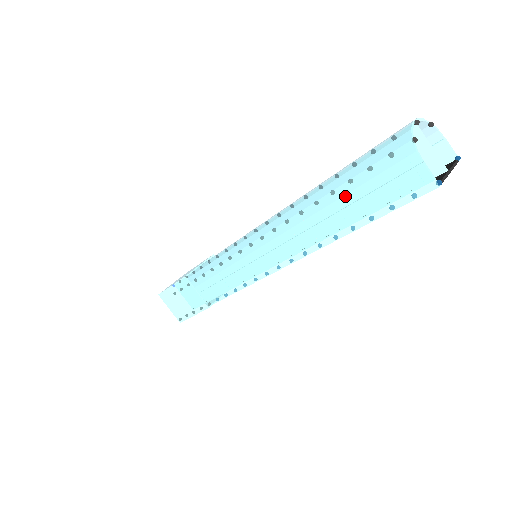
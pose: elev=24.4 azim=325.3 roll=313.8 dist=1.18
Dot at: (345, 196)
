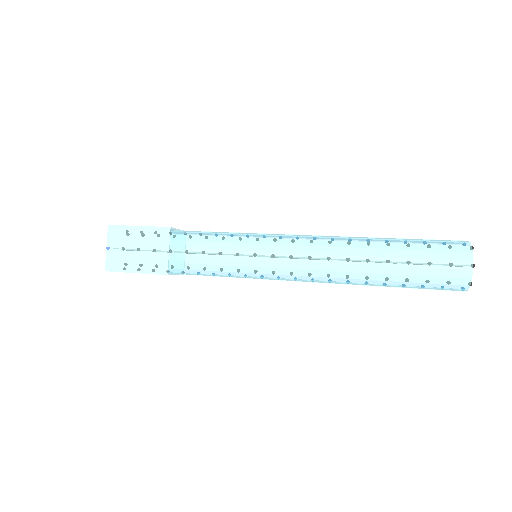
Dot at: (398, 286)
